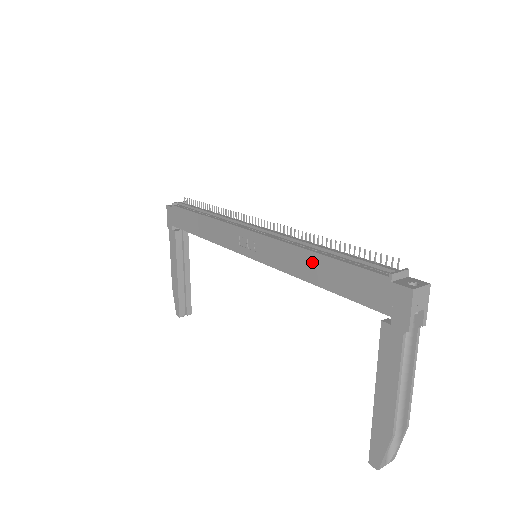
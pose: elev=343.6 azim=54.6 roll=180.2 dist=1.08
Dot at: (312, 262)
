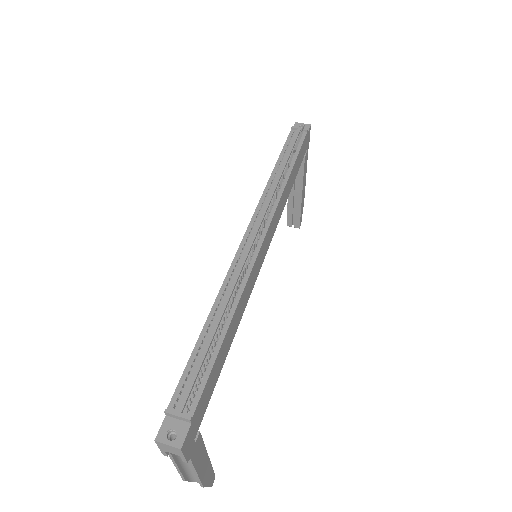
Dot at: occluded
